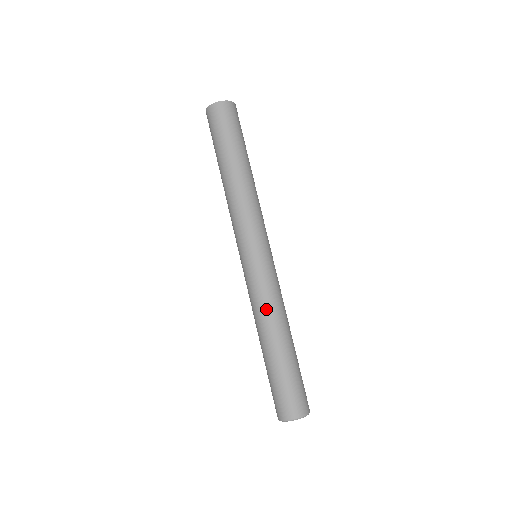
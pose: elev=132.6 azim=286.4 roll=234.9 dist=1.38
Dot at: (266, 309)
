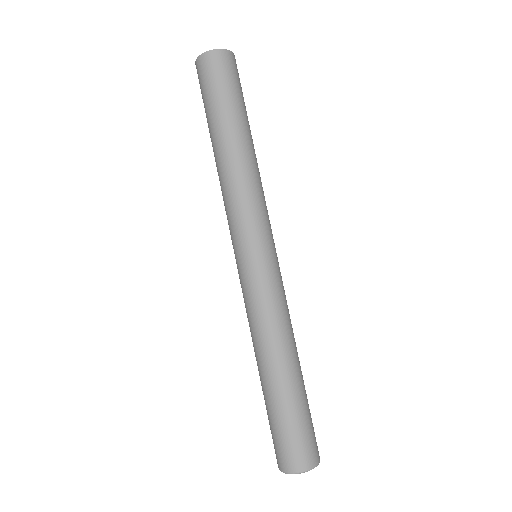
Dot at: (264, 328)
